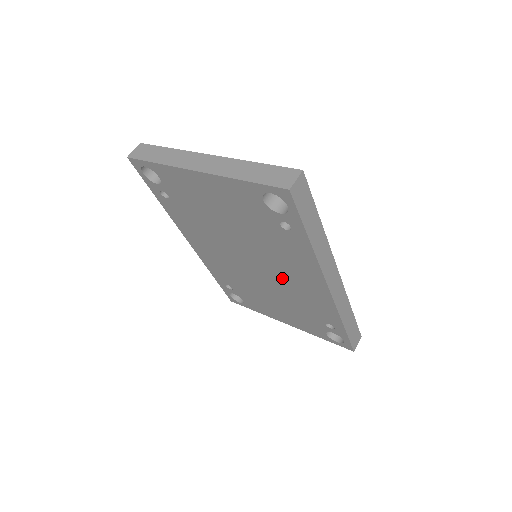
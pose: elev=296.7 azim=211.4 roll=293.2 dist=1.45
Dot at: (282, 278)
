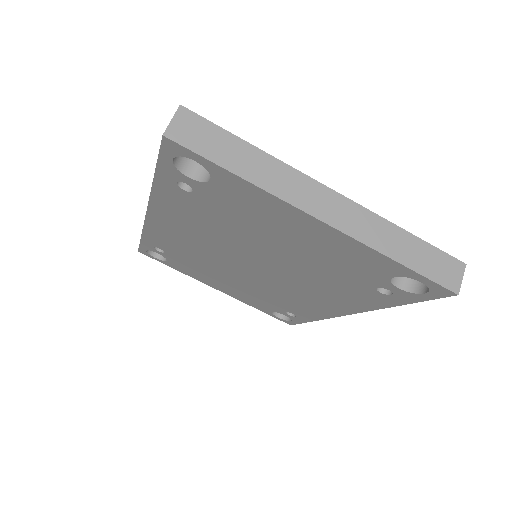
Dot at: (286, 288)
